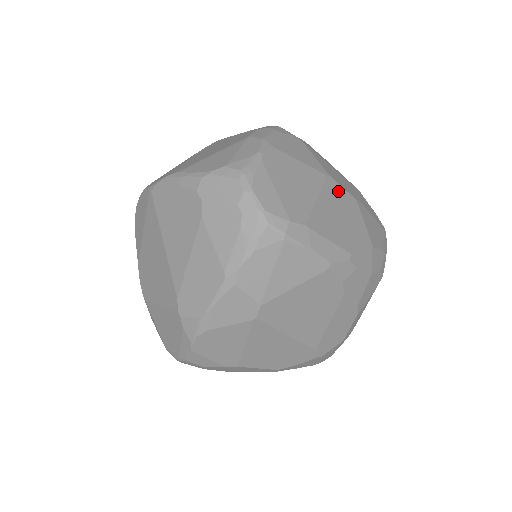
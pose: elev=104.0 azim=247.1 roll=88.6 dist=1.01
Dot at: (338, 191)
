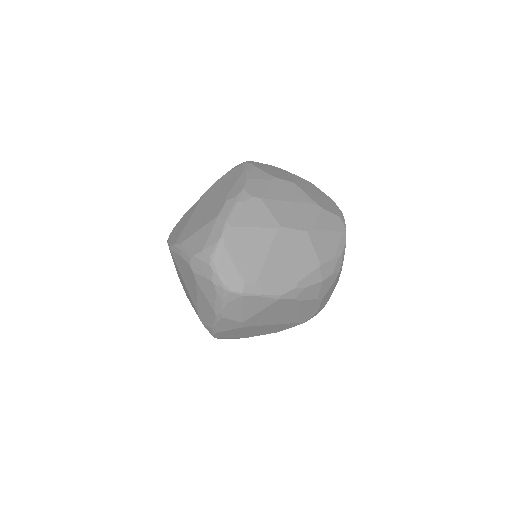
Dot at: (288, 235)
